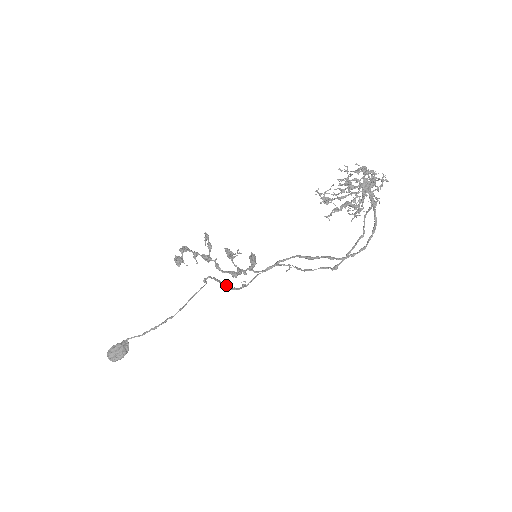
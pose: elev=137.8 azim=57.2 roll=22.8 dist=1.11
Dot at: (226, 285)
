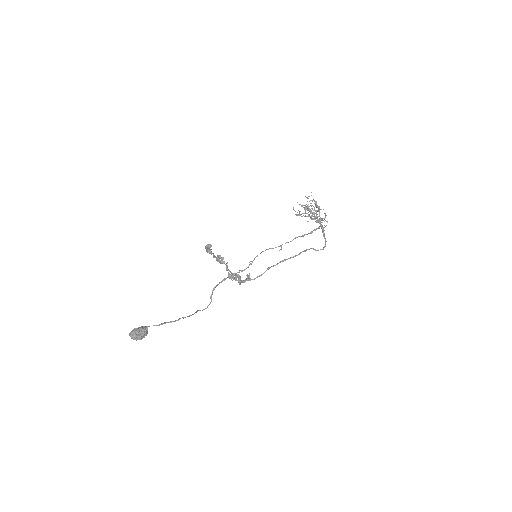
Dot at: (236, 273)
